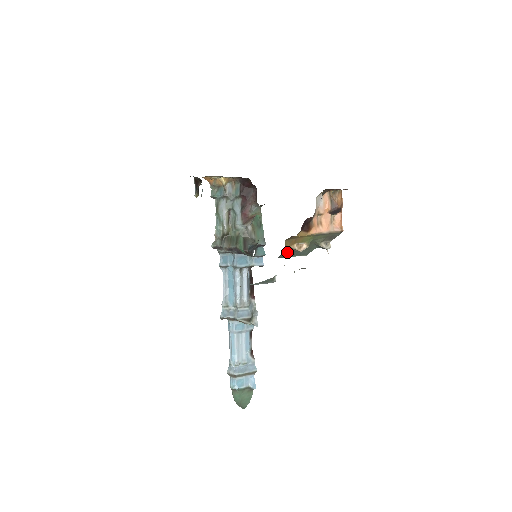
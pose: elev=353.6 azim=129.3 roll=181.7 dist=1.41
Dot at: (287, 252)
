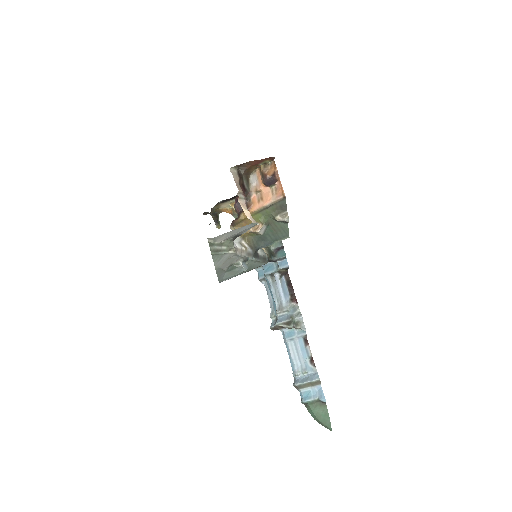
Dot at: (262, 240)
